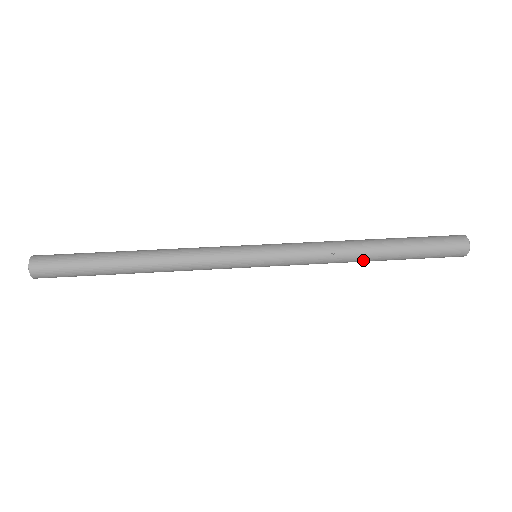
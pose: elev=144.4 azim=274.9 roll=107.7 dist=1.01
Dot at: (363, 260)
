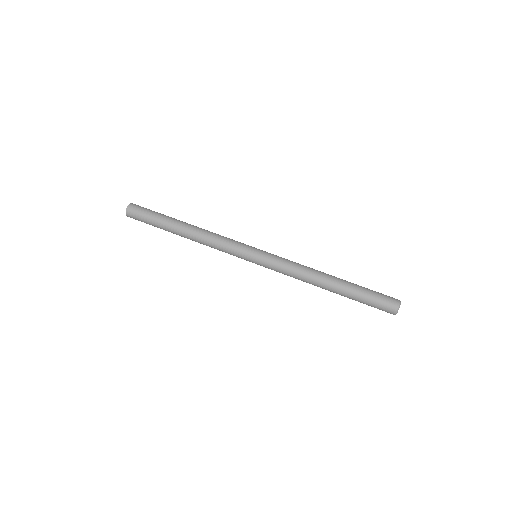
Dot at: (322, 287)
